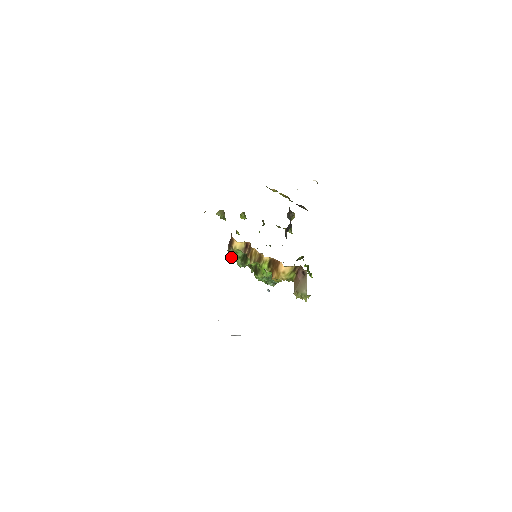
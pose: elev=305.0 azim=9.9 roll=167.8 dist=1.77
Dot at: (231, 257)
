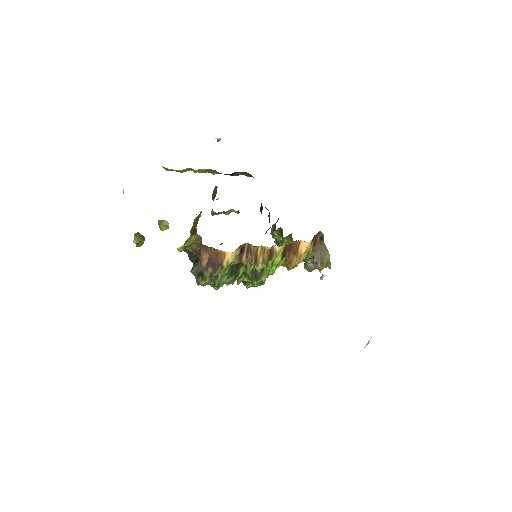
Dot at: (204, 284)
